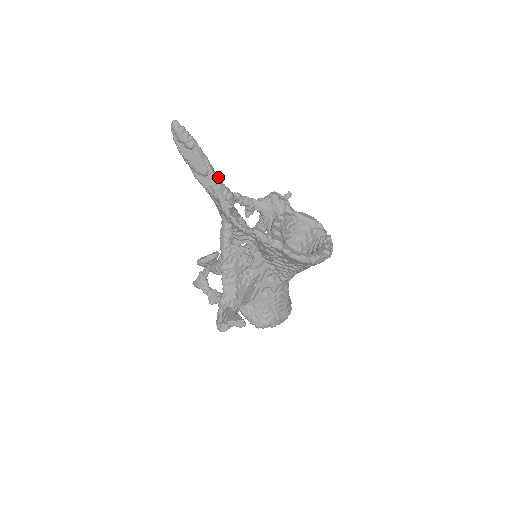
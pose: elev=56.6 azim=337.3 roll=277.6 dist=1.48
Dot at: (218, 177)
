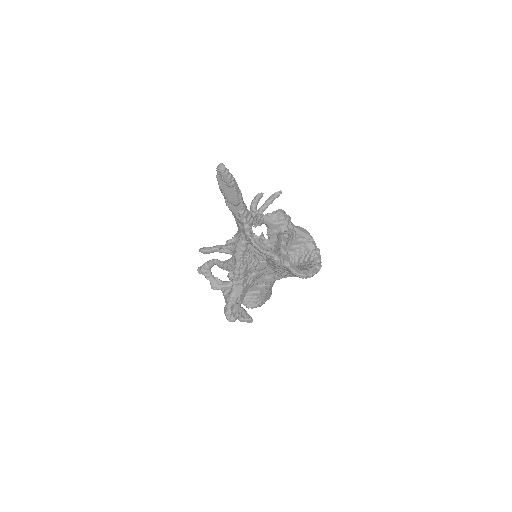
Dot at: (246, 206)
